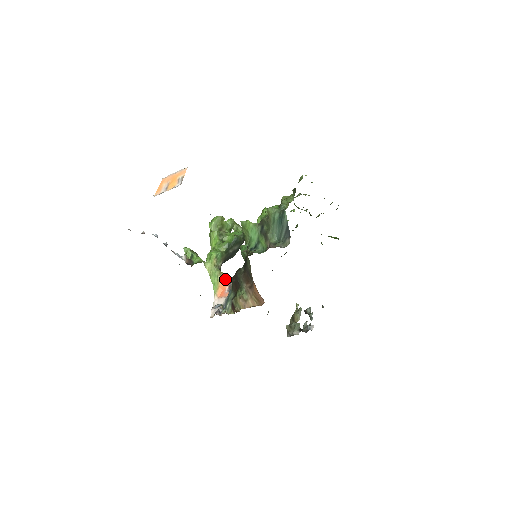
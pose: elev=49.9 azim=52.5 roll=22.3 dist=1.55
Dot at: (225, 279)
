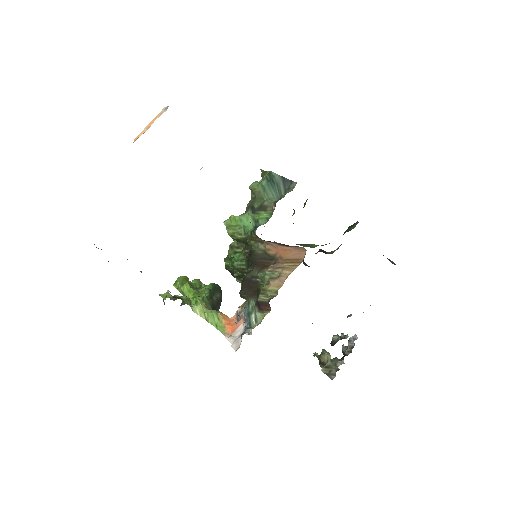
Dot at: (227, 317)
